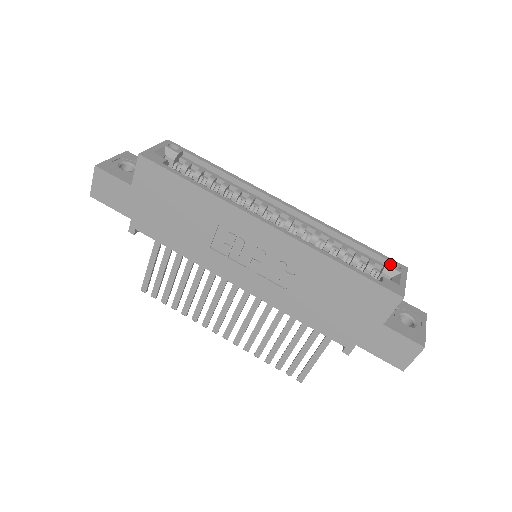
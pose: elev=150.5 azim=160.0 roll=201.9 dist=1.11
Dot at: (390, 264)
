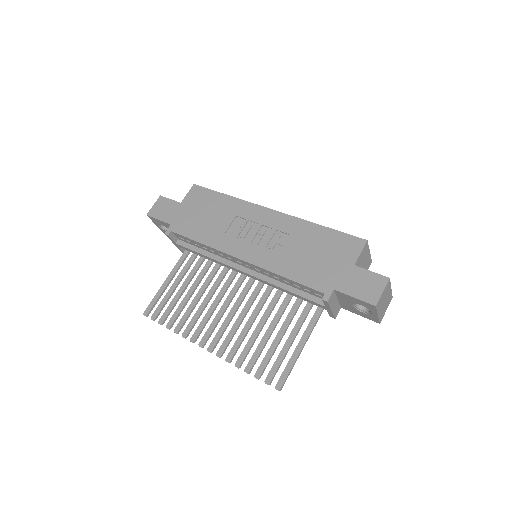
Dot at: occluded
